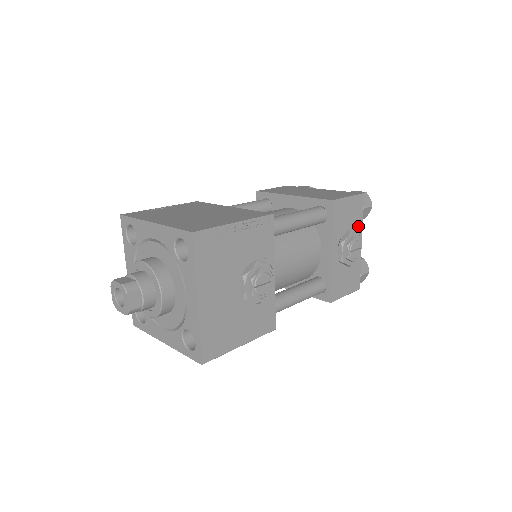
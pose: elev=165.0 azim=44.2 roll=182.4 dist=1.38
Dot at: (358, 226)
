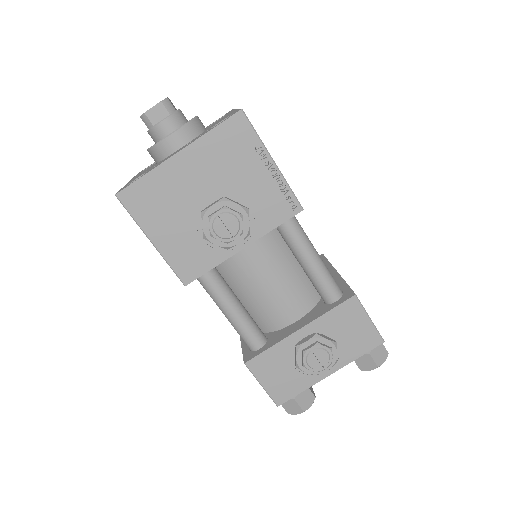
Dot at: (346, 356)
